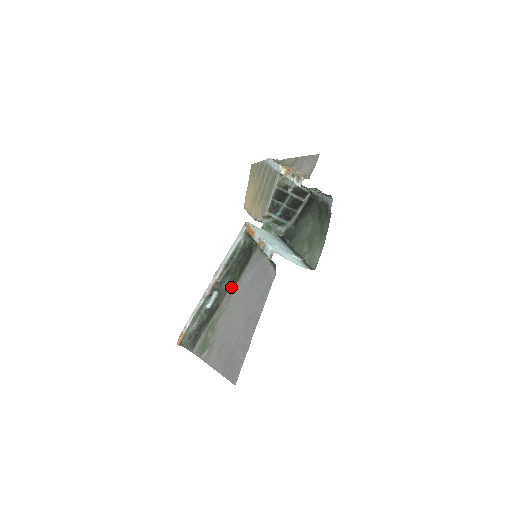
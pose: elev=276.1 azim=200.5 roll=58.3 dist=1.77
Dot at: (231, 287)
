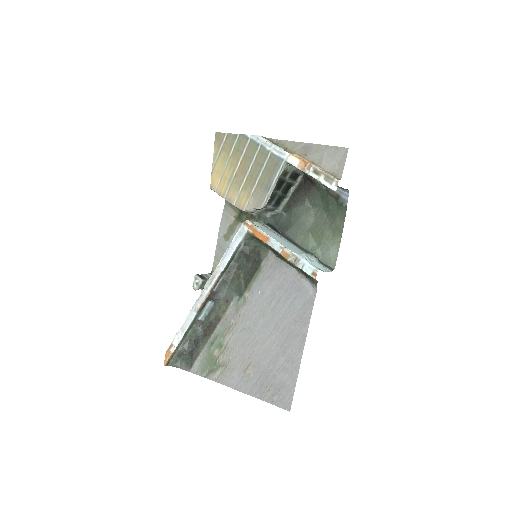
Dot at: (236, 297)
